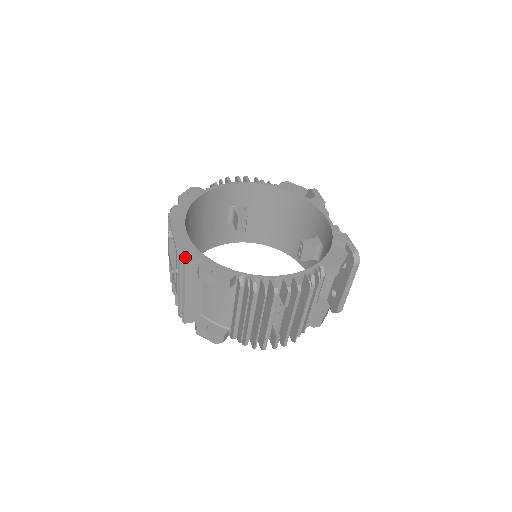
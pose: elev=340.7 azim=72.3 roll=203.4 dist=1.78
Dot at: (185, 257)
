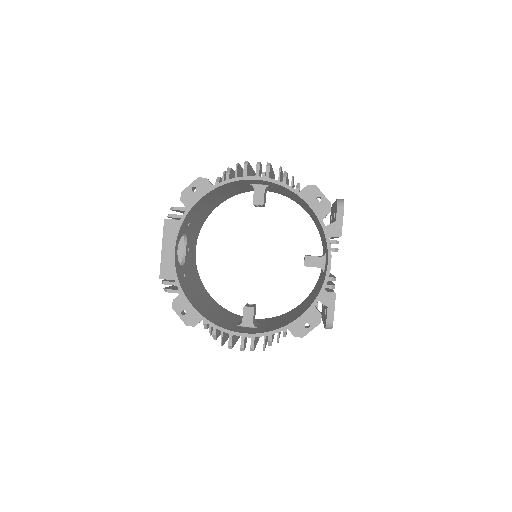
Dot at: (166, 284)
